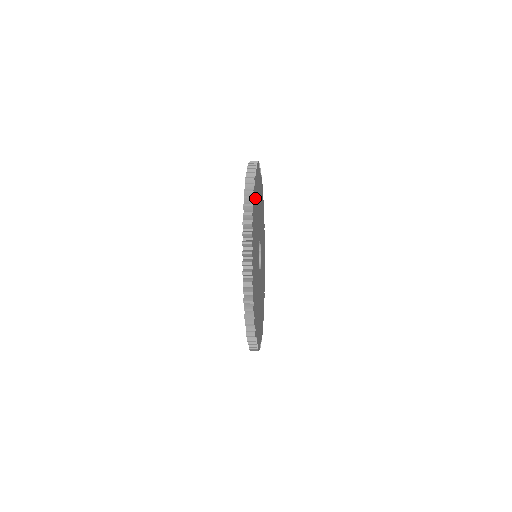
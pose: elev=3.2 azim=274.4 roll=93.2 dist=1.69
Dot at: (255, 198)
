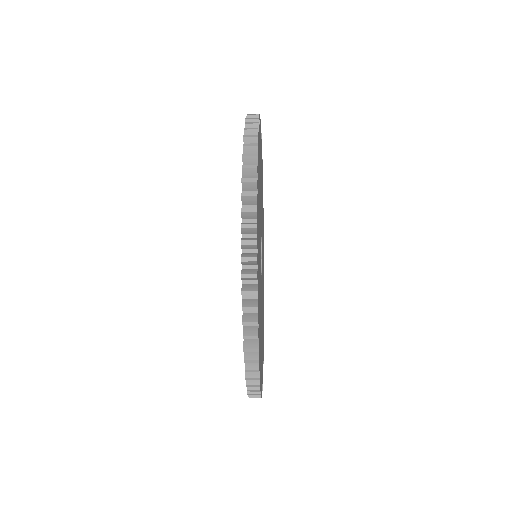
Dot at: (258, 206)
